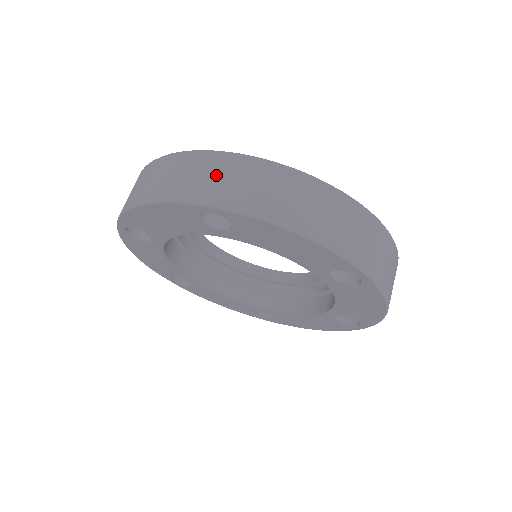
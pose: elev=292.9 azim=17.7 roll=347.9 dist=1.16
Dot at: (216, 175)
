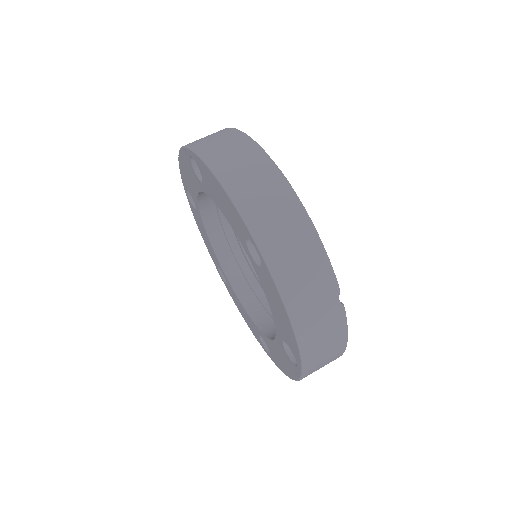
Dot at: (212, 136)
